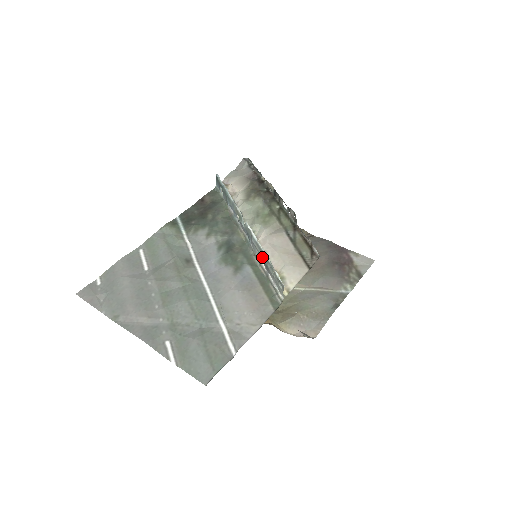
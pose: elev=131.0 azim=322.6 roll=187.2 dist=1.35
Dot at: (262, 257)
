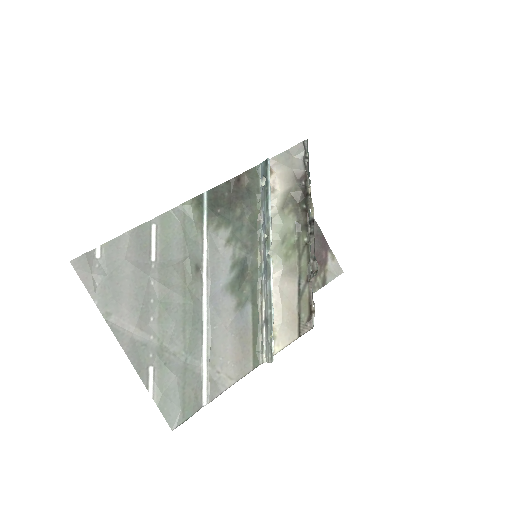
Dot at: (268, 309)
